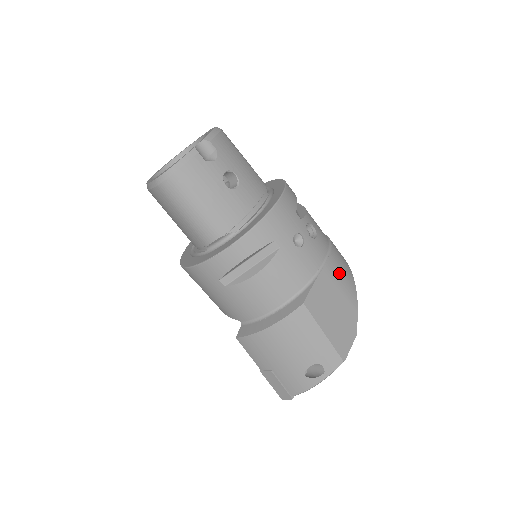
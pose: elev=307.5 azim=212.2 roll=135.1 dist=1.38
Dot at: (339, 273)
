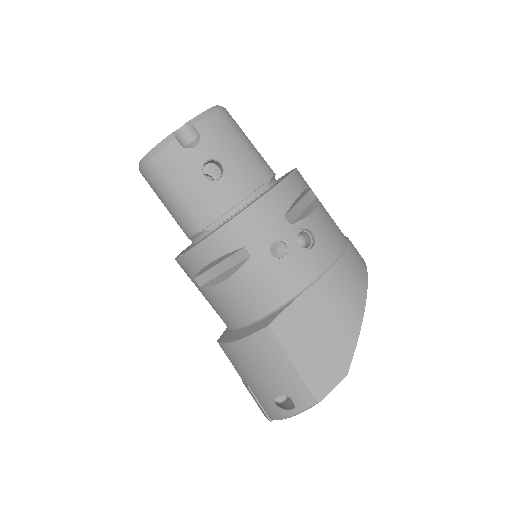
Dot at: (336, 296)
